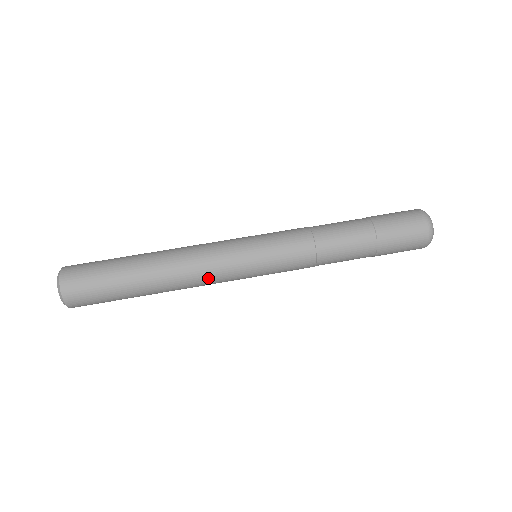
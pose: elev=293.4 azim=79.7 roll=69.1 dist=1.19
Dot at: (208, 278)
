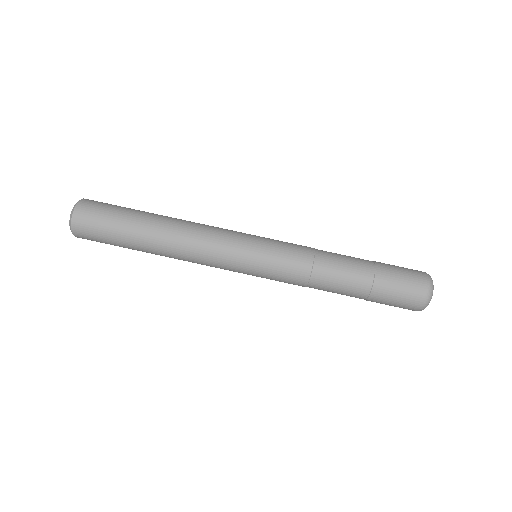
Dot at: (204, 263)
